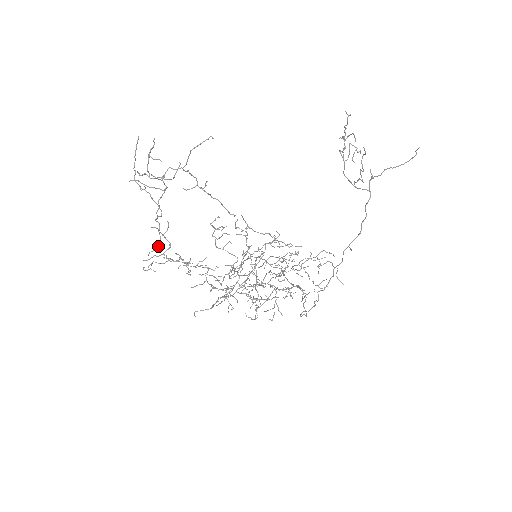
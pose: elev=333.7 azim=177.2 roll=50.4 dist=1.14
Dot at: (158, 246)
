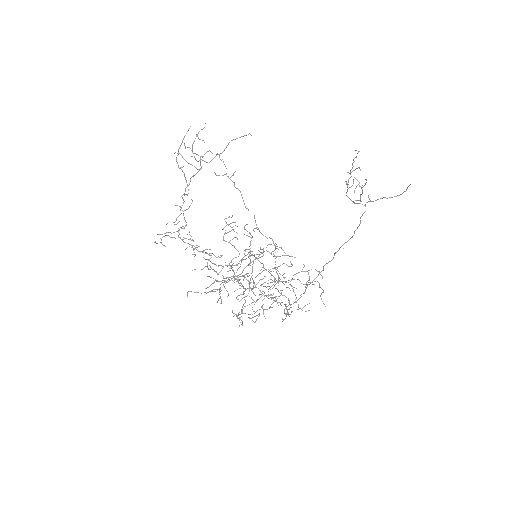
Dot at: (176, 220)
